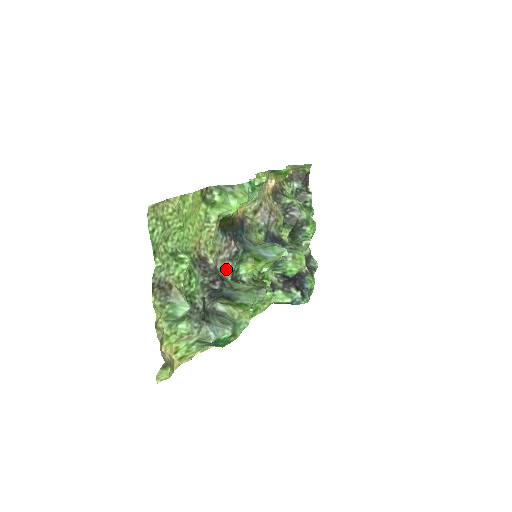
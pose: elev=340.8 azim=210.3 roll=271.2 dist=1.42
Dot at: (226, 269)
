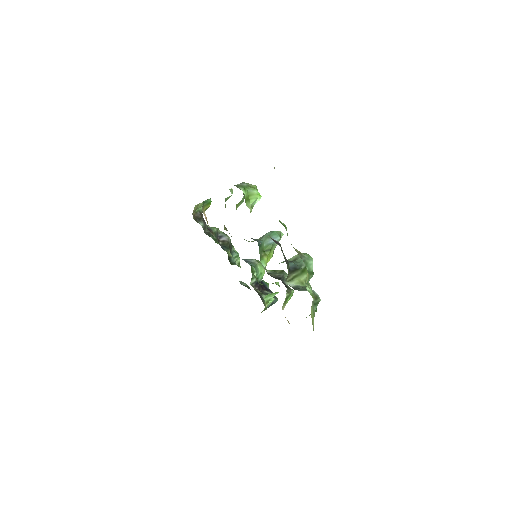
Dot at: occluded
